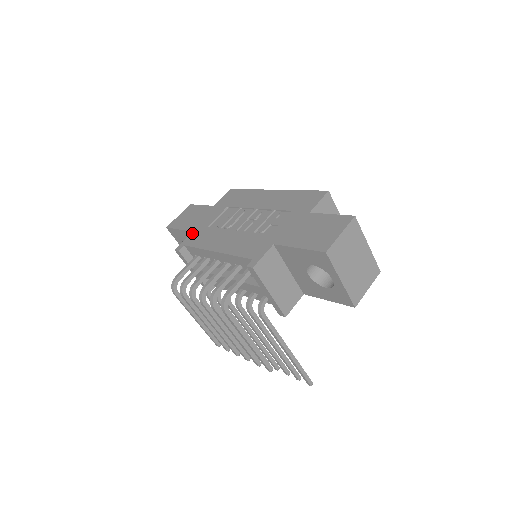
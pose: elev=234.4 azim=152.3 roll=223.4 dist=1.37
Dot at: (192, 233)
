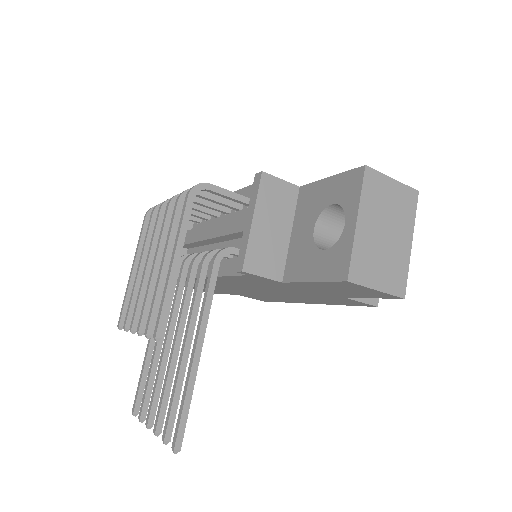
Dot at: occluded
